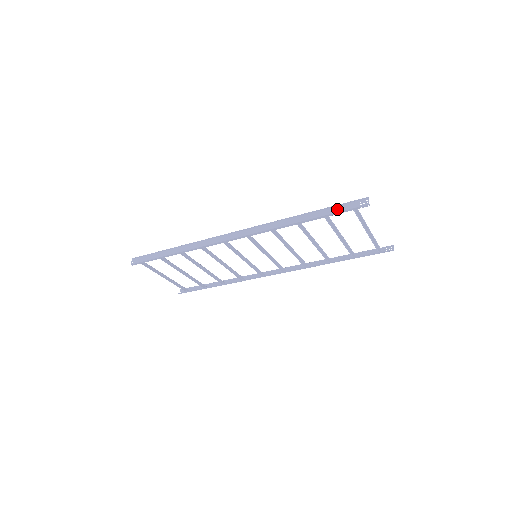
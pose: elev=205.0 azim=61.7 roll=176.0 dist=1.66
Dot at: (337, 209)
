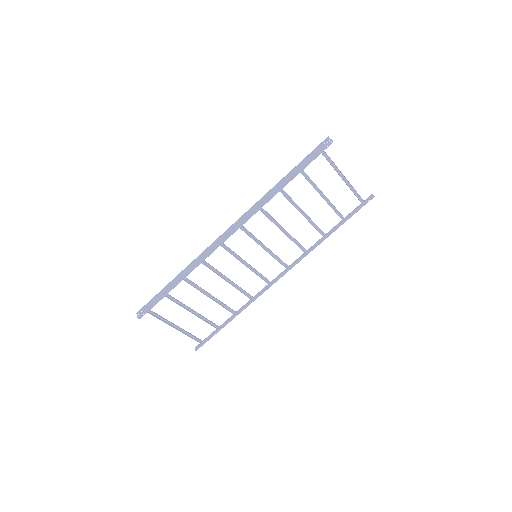
Dot at: (308, 159)
